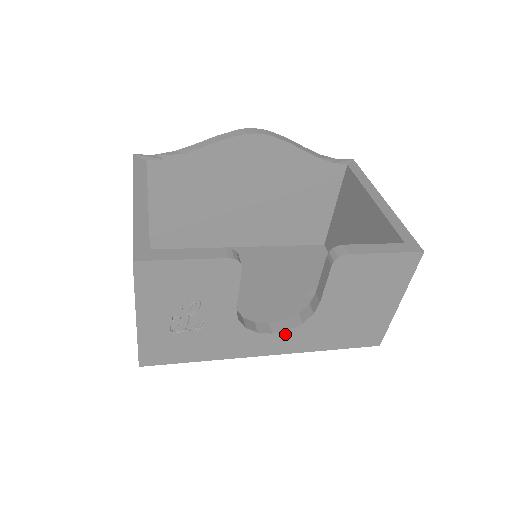
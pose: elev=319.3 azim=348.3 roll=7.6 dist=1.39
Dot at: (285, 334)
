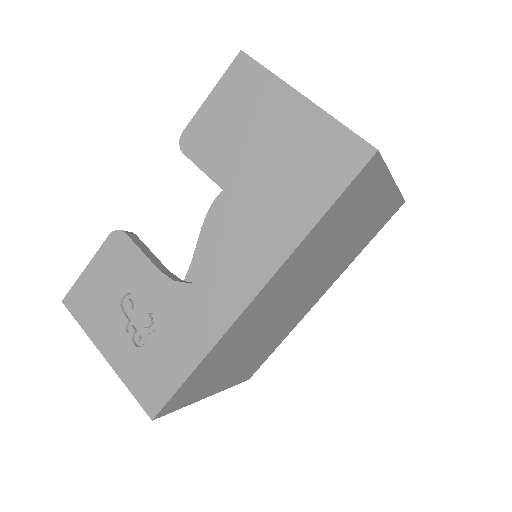
Dot at: (237, 253)
